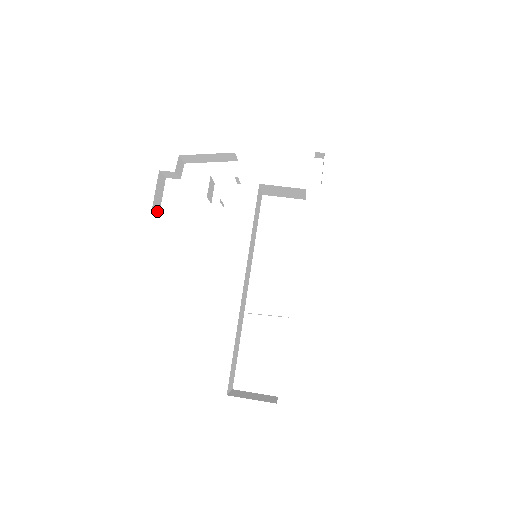
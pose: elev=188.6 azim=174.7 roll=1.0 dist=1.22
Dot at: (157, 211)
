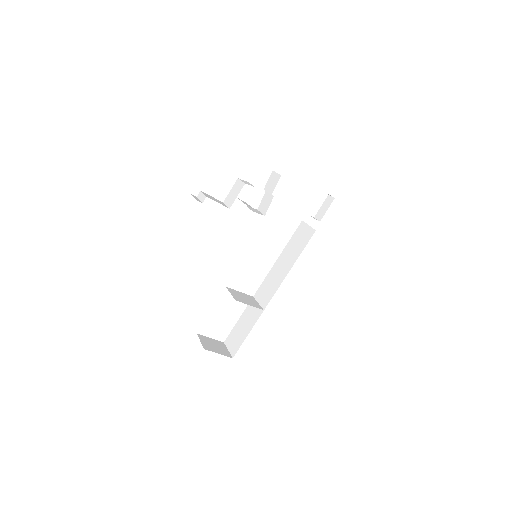
Dot at: occluded
